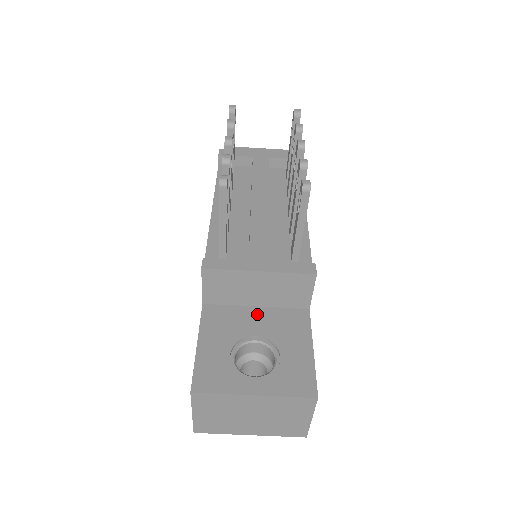
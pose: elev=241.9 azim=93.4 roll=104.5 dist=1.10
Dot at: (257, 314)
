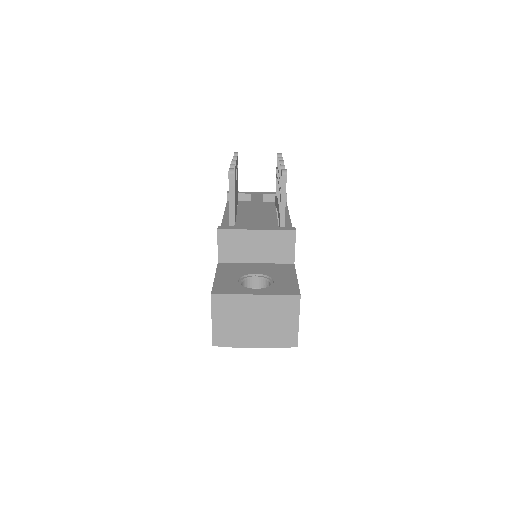
Dot at: (257, 266)
